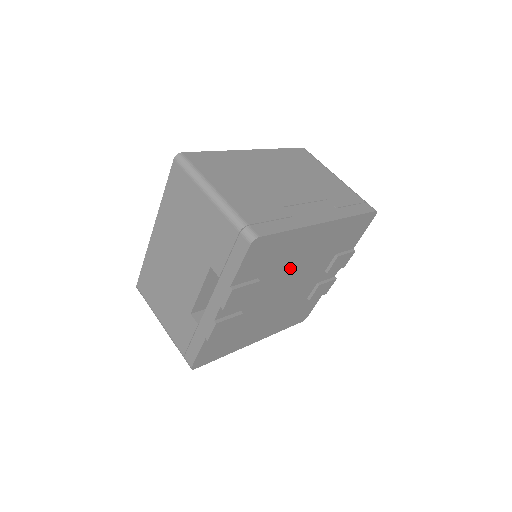
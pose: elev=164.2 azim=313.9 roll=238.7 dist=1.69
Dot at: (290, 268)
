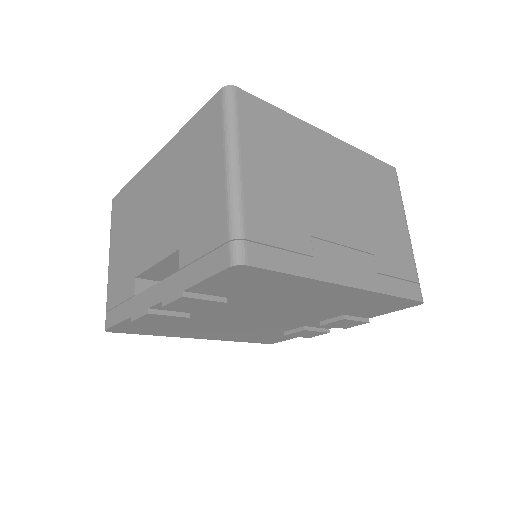
Dot at: (276, 304)
